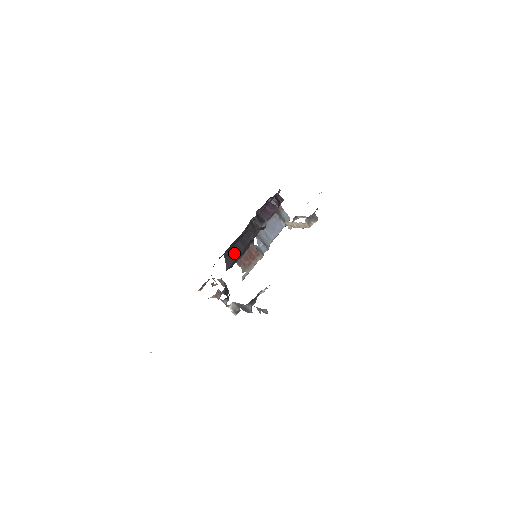
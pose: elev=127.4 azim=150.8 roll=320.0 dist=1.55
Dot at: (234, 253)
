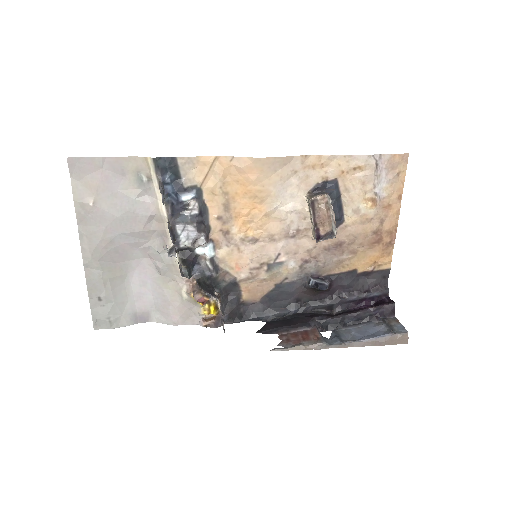
Dot at: (281, 324)
